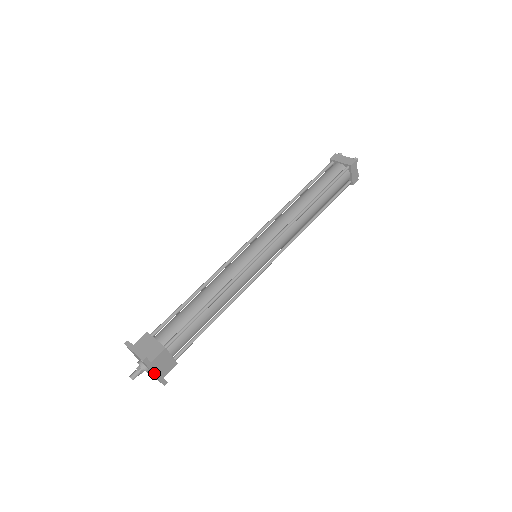
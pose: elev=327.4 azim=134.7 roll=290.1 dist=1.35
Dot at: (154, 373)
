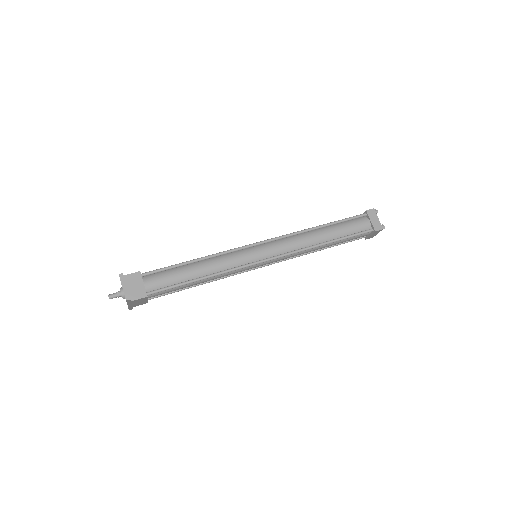
Dot at: (128, 305)
